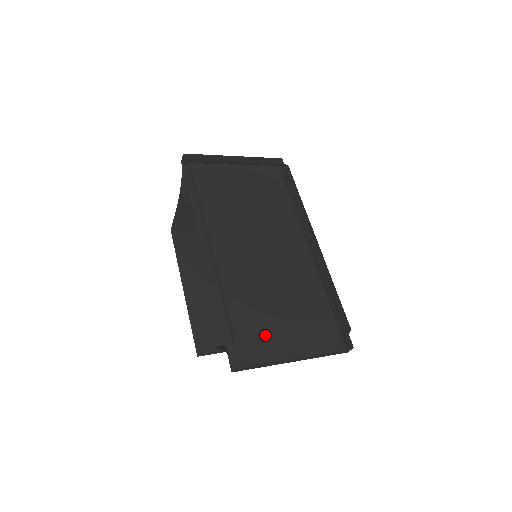
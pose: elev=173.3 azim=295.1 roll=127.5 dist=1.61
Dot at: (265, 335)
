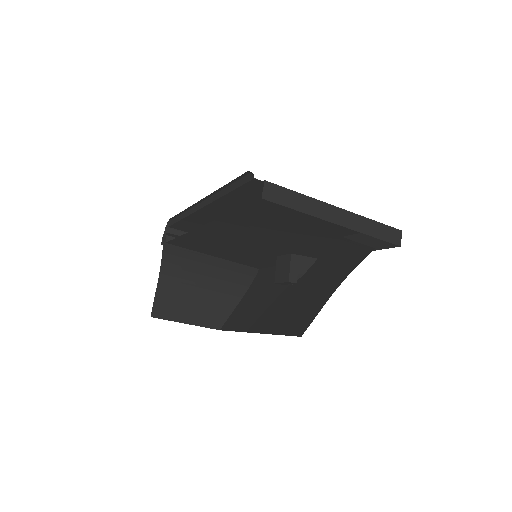
Dot at: (291, 223)
